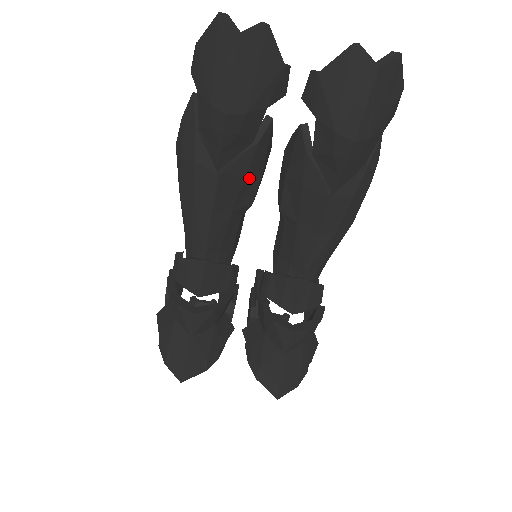
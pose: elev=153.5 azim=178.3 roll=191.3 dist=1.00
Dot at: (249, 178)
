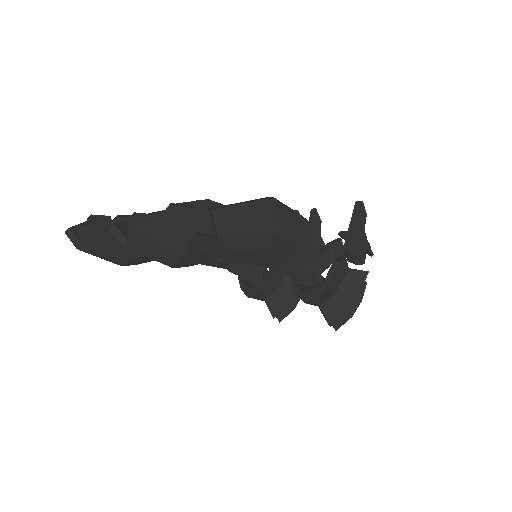
Dot at: occluded
